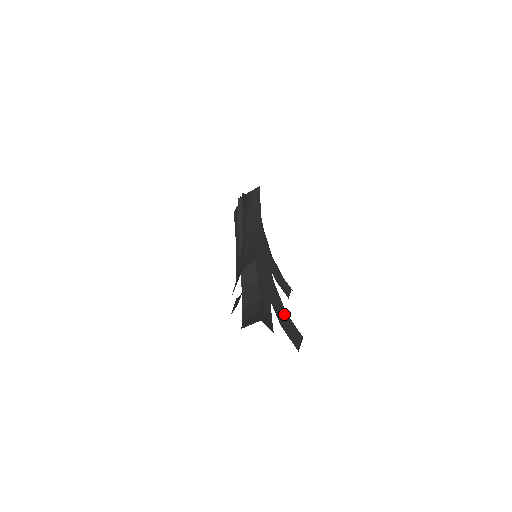
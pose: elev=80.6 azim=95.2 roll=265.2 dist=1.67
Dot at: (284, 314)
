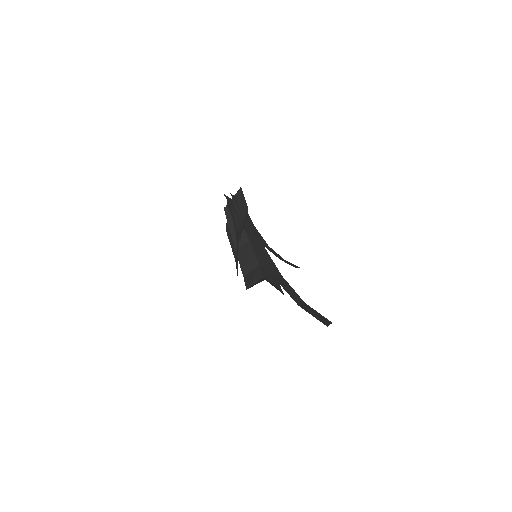
Dot at: (302, 302)
